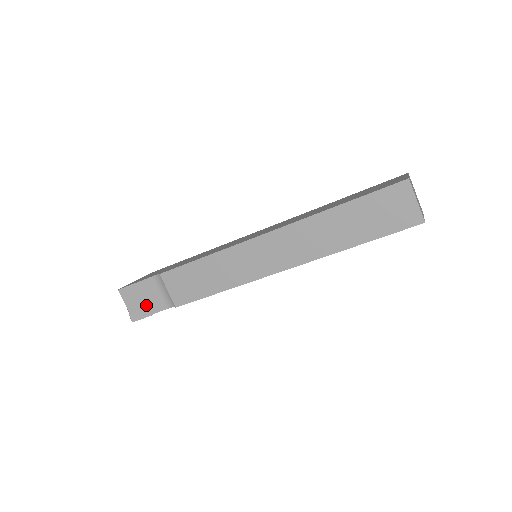
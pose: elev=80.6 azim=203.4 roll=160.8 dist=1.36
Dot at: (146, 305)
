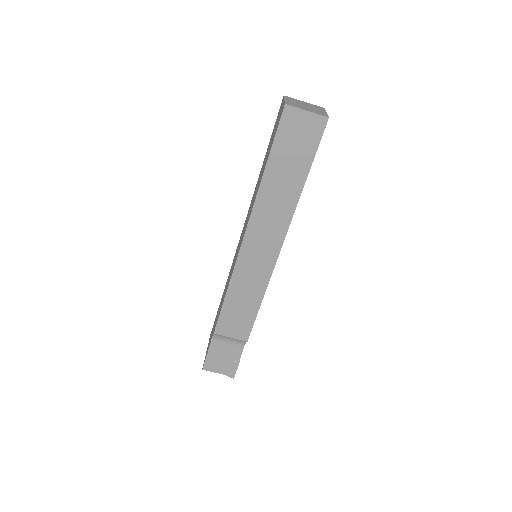
Dot at: (229, 360)
